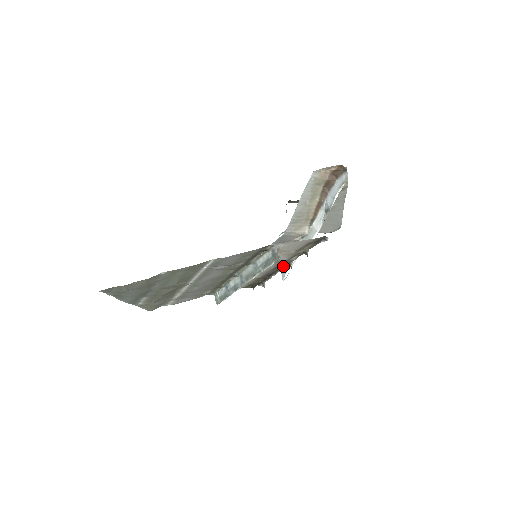
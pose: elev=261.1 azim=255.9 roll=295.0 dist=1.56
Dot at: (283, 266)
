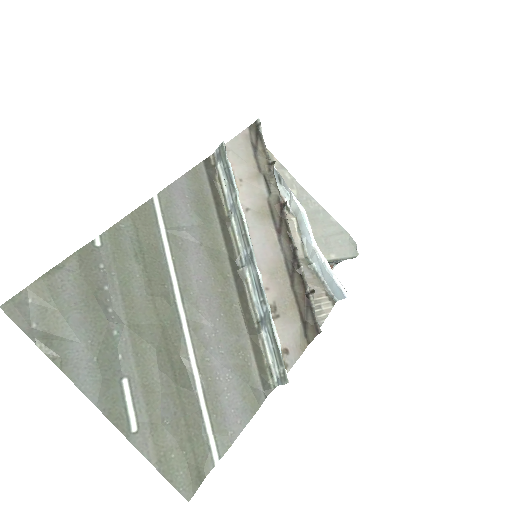
Dot at: (284, 222)
